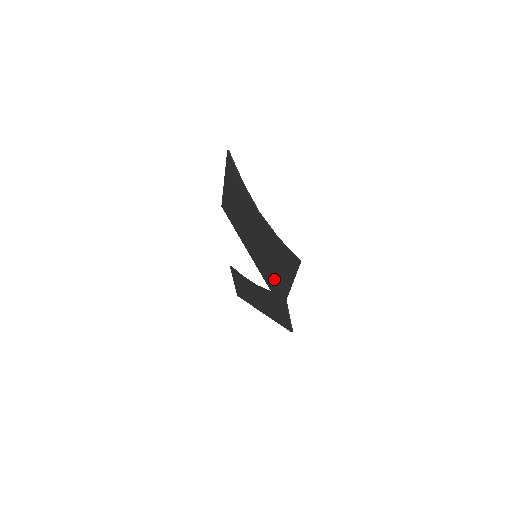
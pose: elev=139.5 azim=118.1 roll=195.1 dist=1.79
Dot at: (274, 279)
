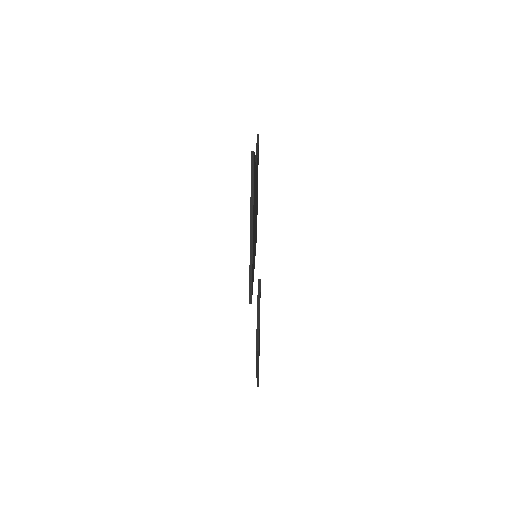
Dot at: occluded
